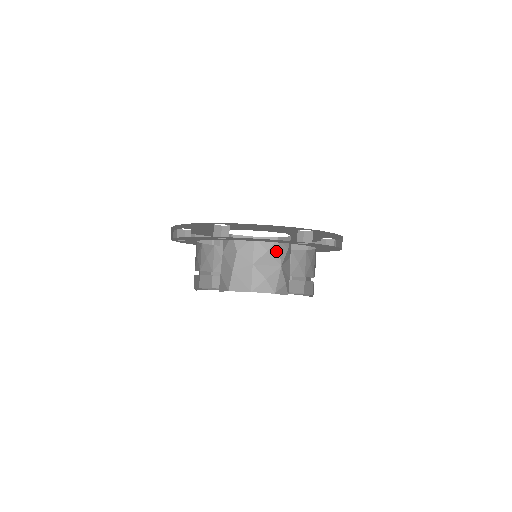
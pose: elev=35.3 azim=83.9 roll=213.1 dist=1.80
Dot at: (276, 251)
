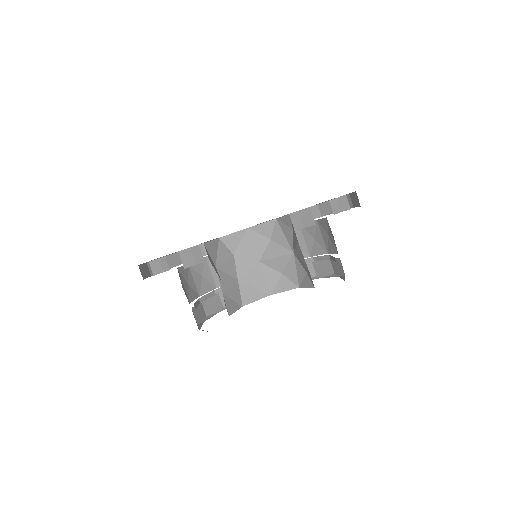
Dot at: (280, 236)
